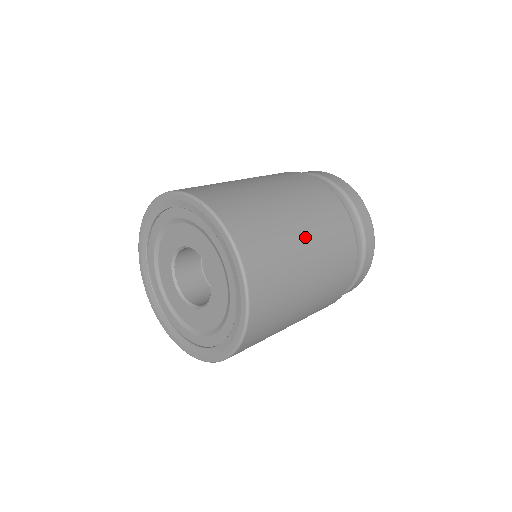
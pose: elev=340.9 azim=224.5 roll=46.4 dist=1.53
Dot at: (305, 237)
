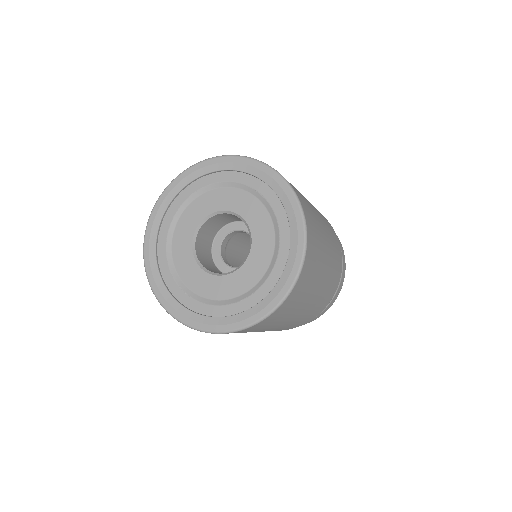
Dot at: occluded
